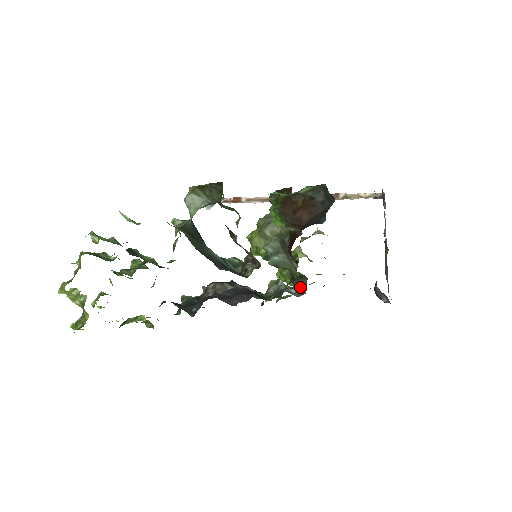
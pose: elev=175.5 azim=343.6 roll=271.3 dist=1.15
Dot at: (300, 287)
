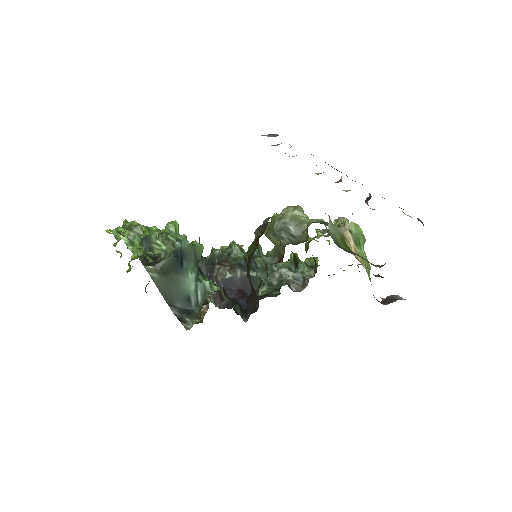
Dot at: (312, 272)
